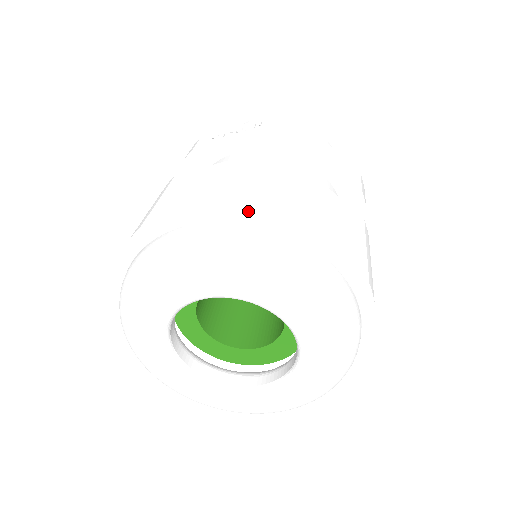
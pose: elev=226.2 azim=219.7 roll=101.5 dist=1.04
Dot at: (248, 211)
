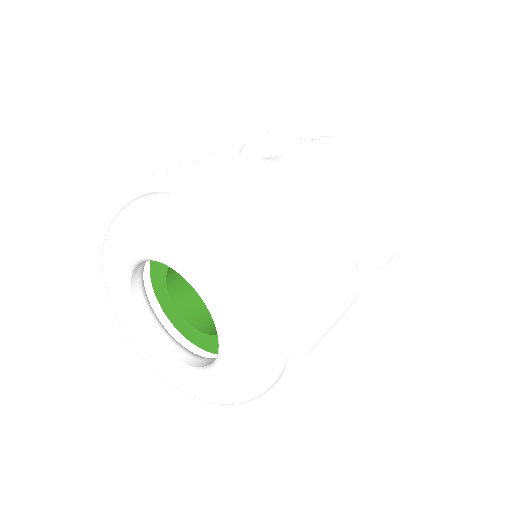
Dot at: (235, 212)
